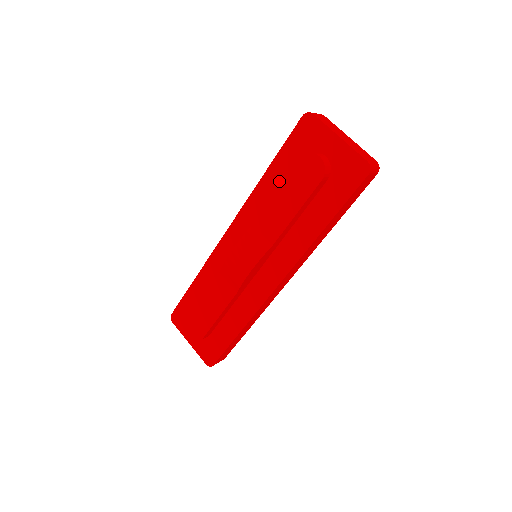
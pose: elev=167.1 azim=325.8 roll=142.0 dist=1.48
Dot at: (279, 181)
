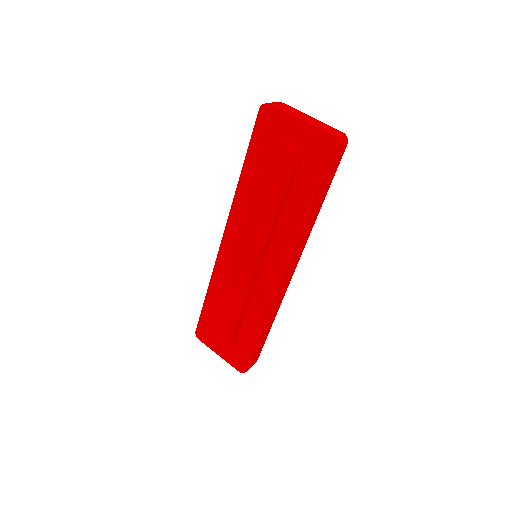
Dot at: (256, 178)
